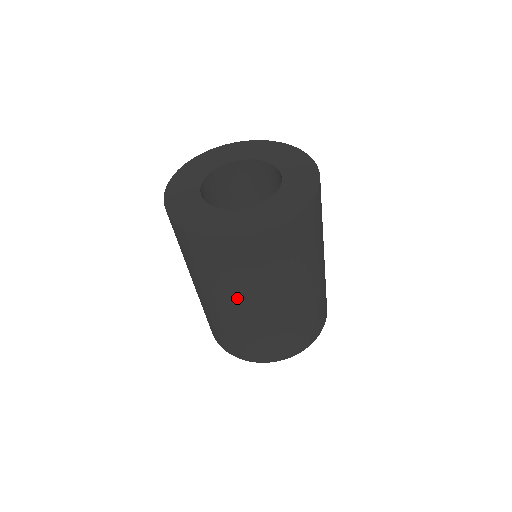
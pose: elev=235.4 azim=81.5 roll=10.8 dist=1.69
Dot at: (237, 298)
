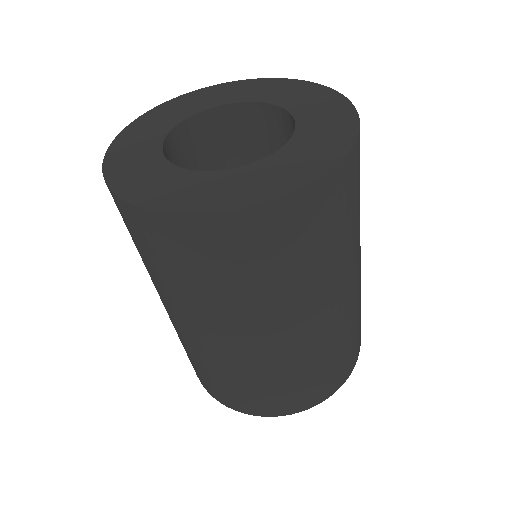
Dot at: (268, 318)
